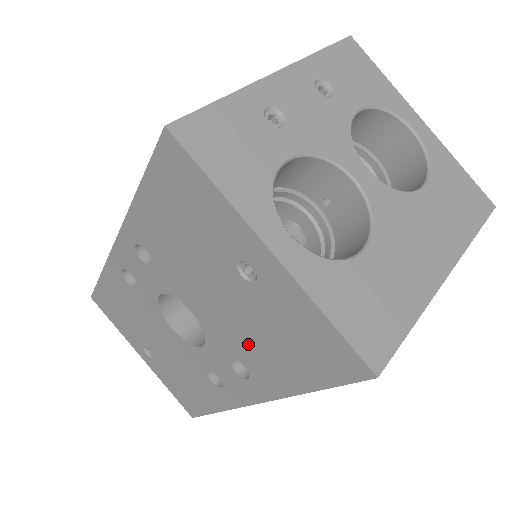
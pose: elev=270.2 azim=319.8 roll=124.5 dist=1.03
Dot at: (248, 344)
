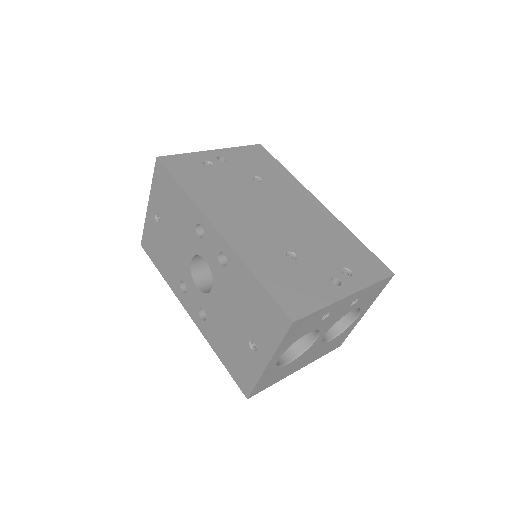
Dot at: (220, 328)
